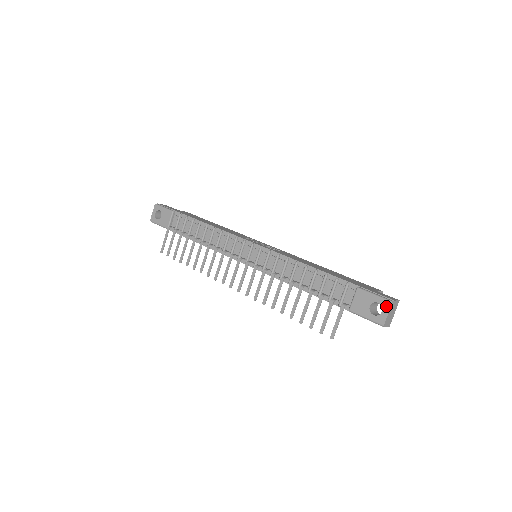
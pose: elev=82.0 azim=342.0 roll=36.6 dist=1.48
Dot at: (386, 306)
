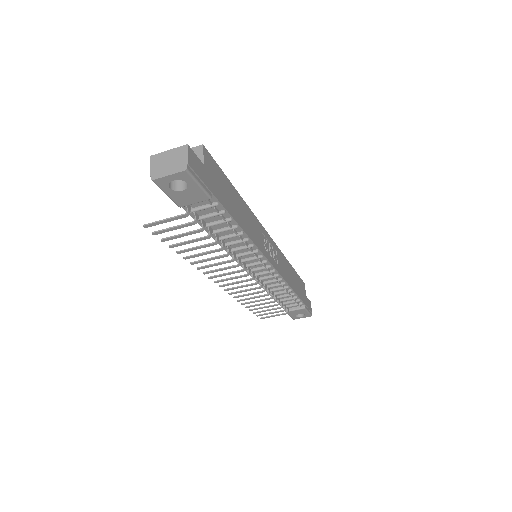
Dot at: occluded
